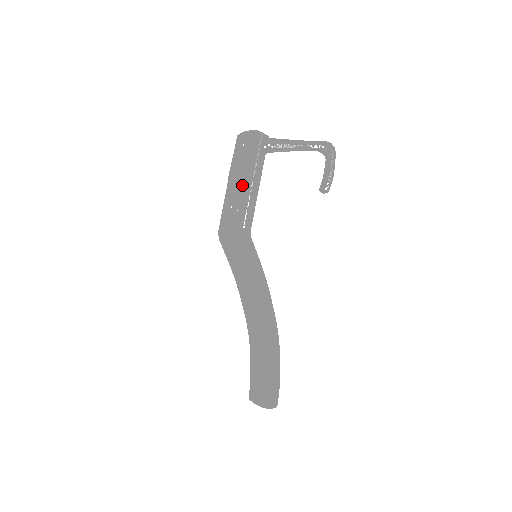
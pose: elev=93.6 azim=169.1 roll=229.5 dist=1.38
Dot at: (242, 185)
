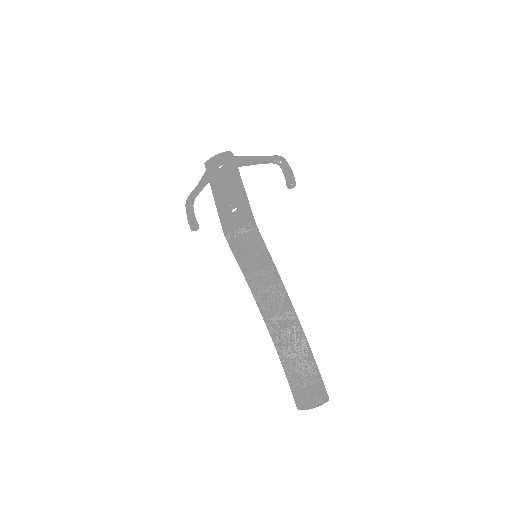
Dot at: (231, 190)
